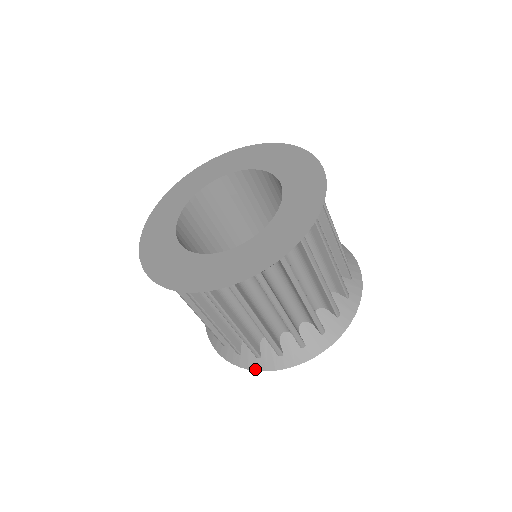
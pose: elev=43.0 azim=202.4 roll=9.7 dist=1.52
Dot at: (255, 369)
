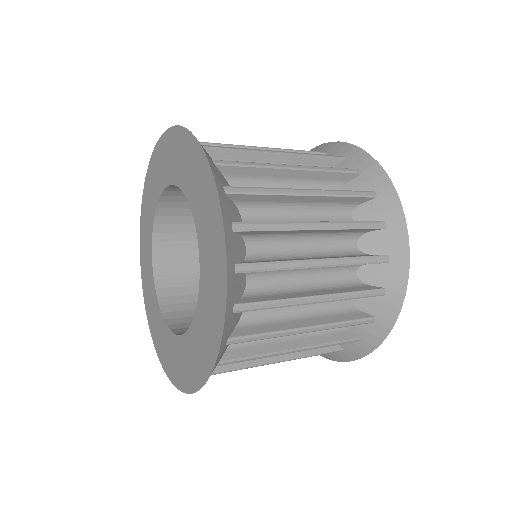
Dot at: occluded
